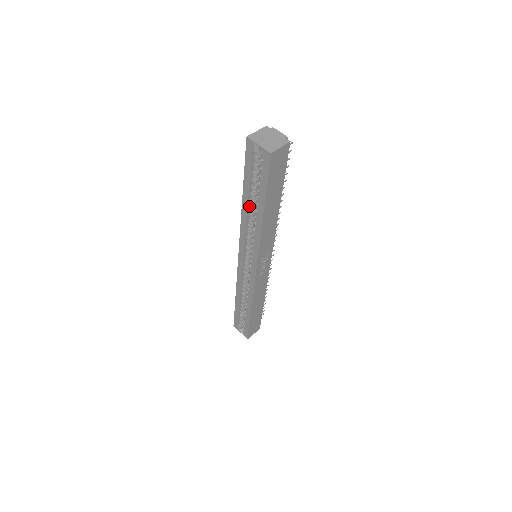
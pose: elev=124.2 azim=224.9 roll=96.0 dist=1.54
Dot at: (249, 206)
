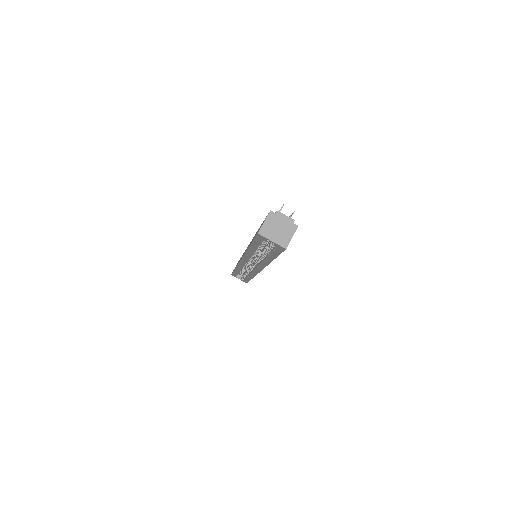
Dot at: (255, 251)
